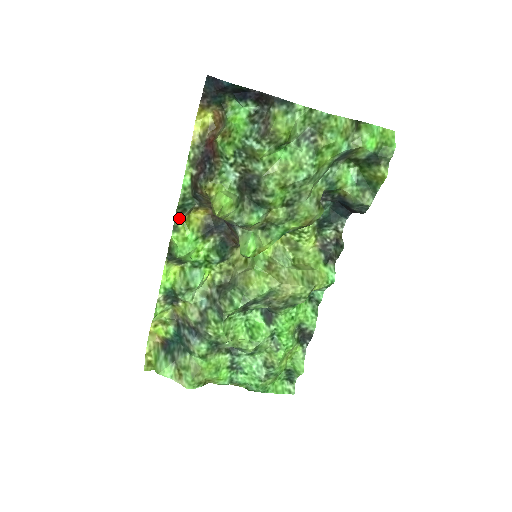
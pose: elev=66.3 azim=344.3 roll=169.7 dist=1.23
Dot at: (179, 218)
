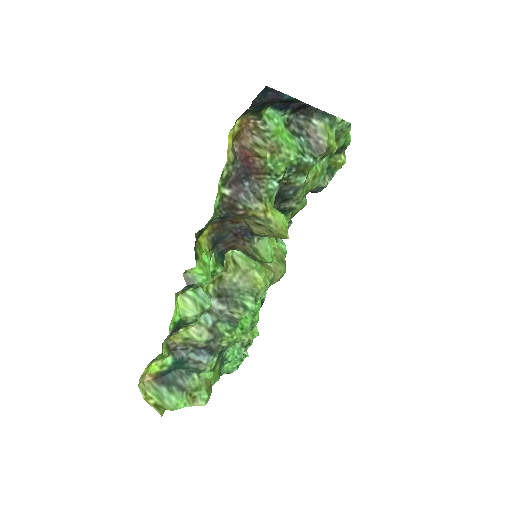
Dot at: (195, 243)
